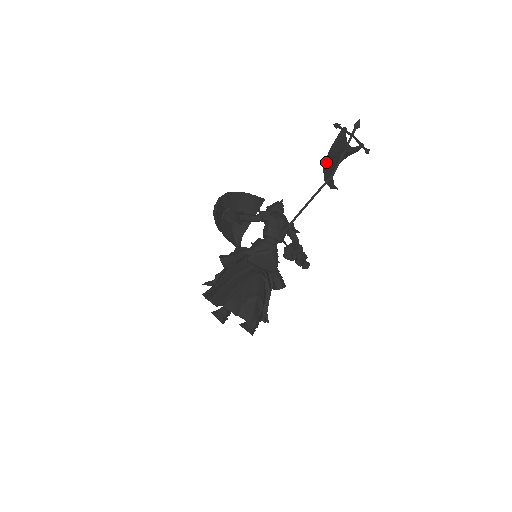
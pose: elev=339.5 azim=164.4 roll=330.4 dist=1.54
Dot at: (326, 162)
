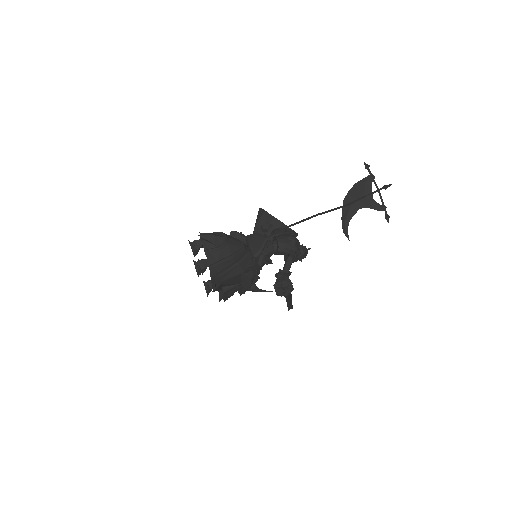
Dot at: (348, 195)
